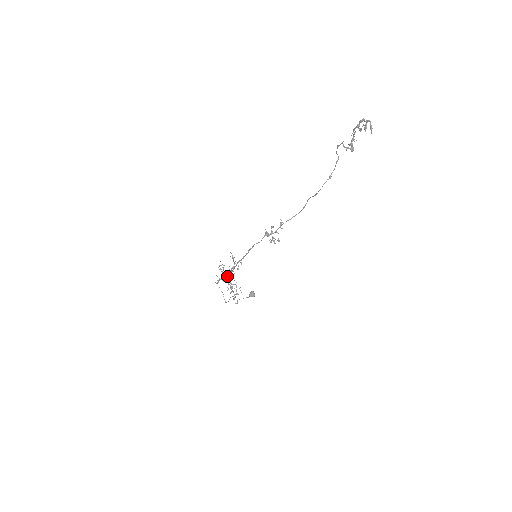
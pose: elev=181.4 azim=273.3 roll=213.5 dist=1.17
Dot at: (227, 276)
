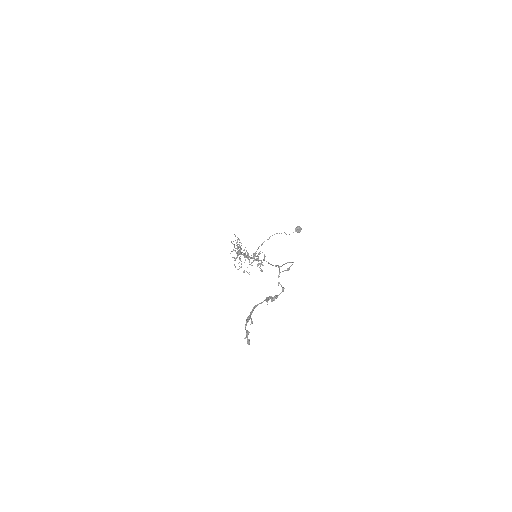
Dot at: occluded
